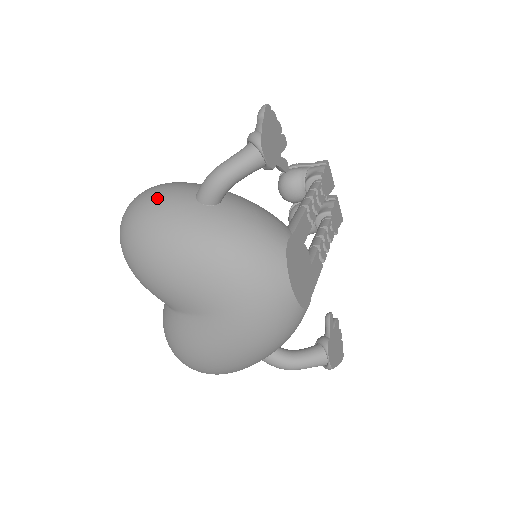
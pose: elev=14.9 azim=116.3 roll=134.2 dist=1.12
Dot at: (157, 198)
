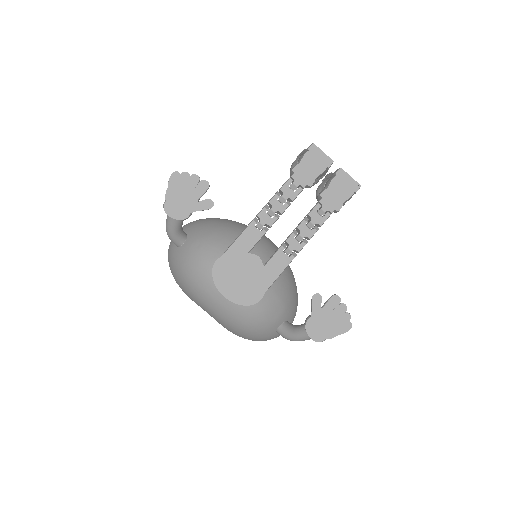
Dot at: (170, 243)
